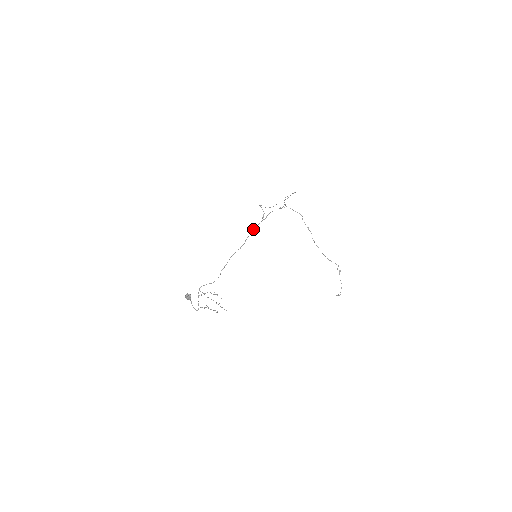
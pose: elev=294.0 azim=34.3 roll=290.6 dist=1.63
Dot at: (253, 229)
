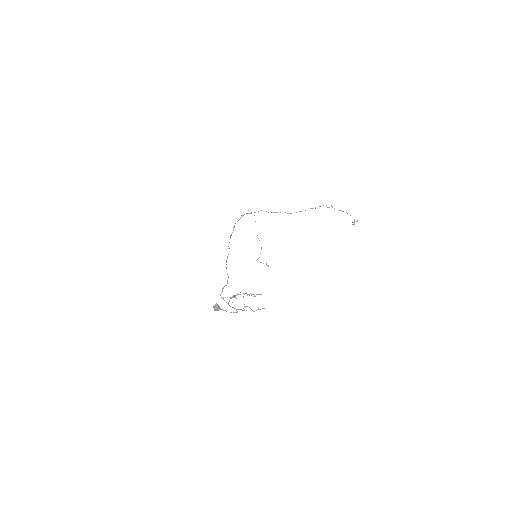
Dot at: occluded
